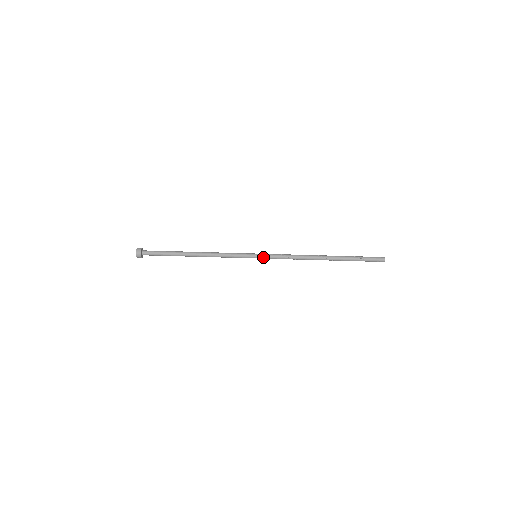
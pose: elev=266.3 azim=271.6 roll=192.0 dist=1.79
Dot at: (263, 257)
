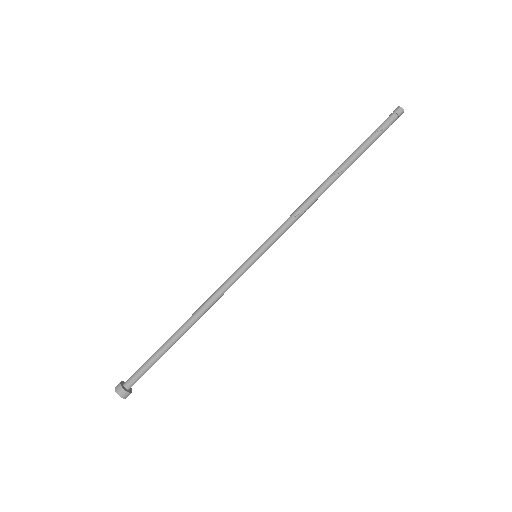
Dot at: (264, 247)
